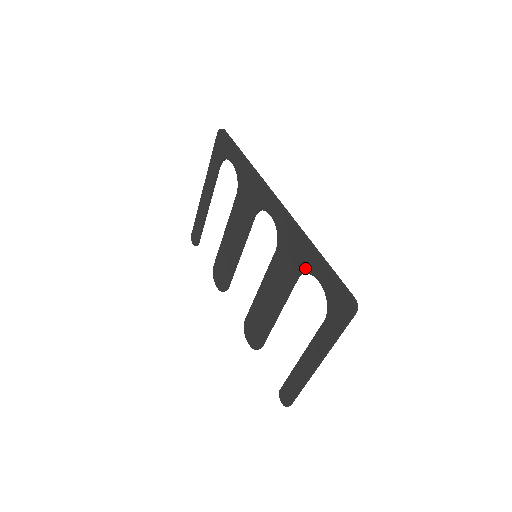
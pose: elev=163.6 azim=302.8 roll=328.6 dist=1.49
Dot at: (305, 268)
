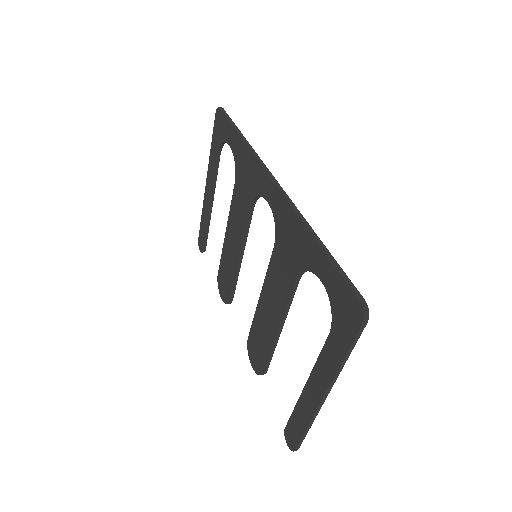
Dot at: (305, 264)
